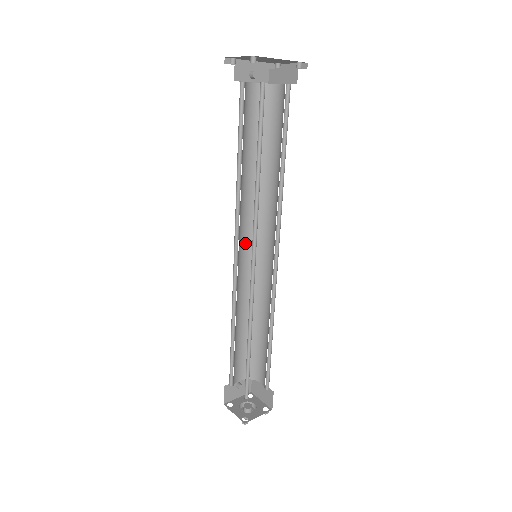
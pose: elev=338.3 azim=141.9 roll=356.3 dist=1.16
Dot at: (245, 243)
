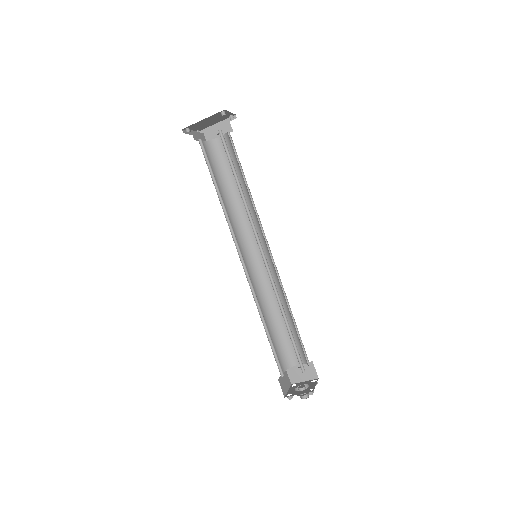
Dot at: (257, 248)
